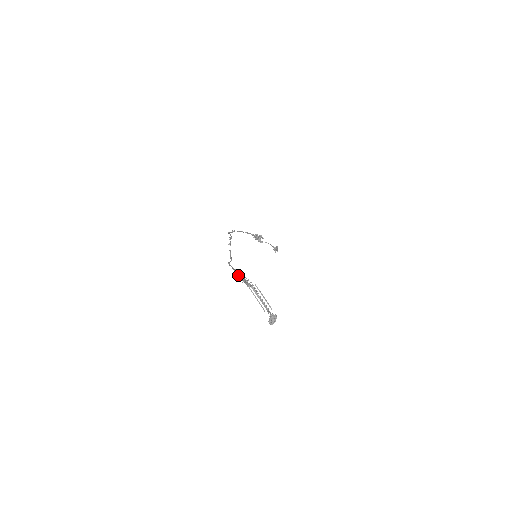
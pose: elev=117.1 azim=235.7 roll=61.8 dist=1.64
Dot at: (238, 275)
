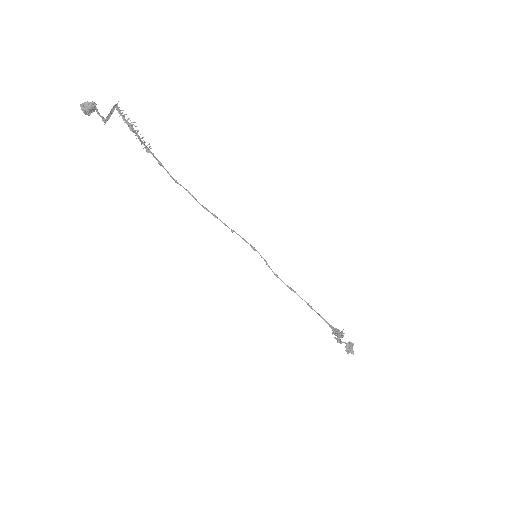
Dot at: (146, 146)
